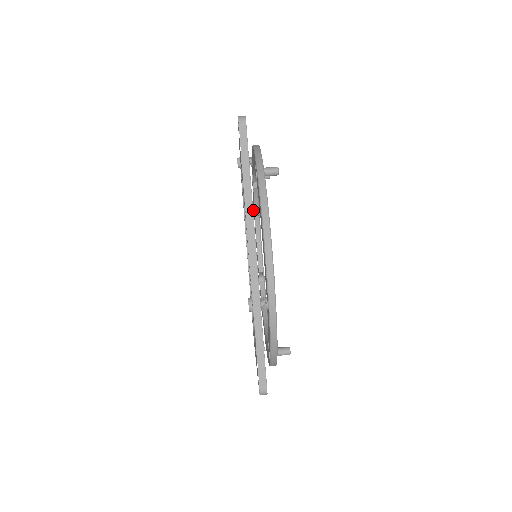
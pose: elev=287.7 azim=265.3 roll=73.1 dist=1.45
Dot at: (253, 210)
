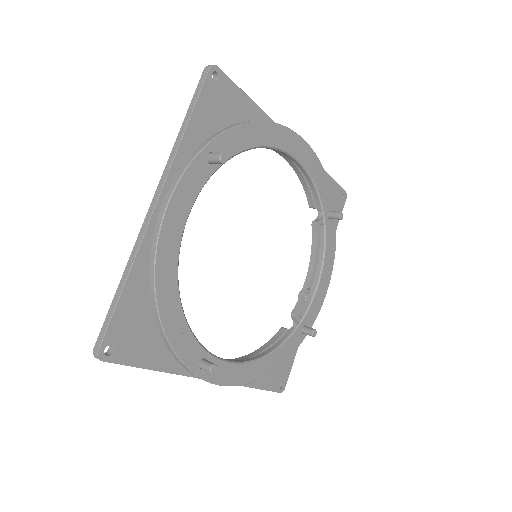
Dot at: occluded
